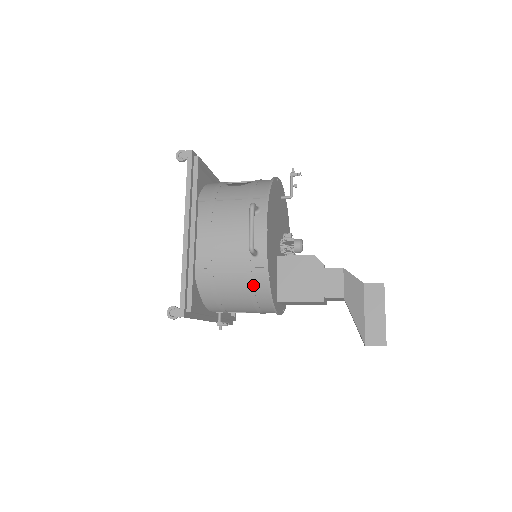
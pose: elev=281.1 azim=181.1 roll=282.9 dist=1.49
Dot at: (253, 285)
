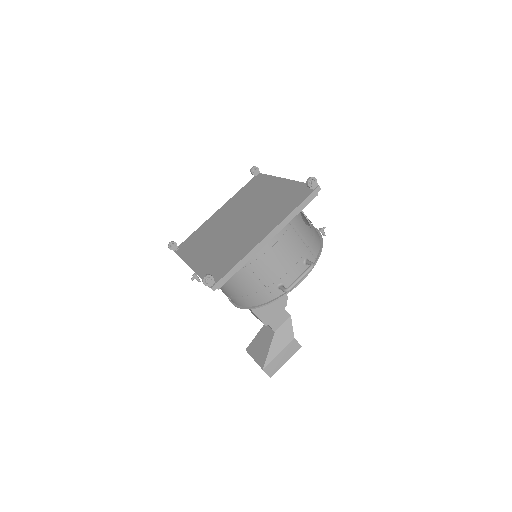
Dot at: (255, 296)
